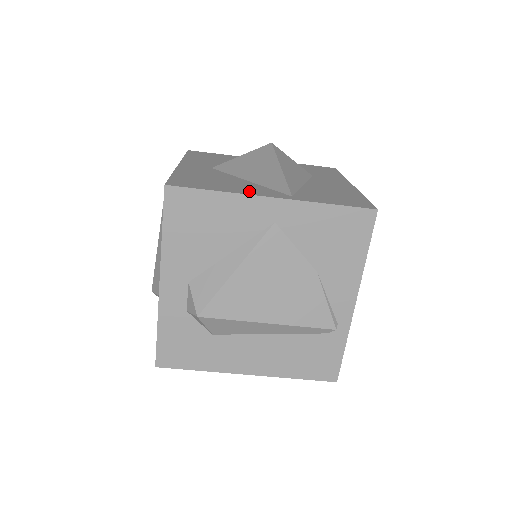
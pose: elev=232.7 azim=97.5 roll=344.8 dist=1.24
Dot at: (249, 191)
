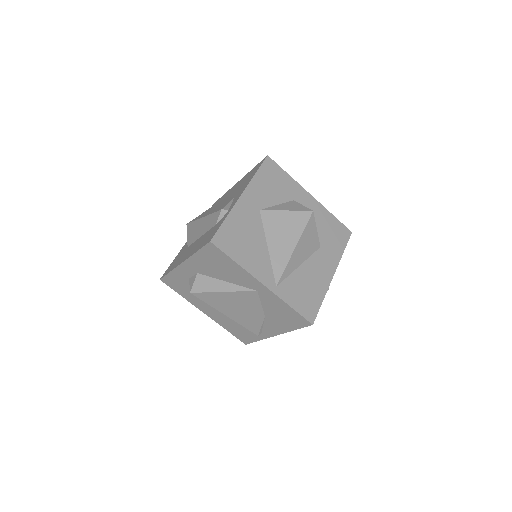
Dot at: (256, 269)
